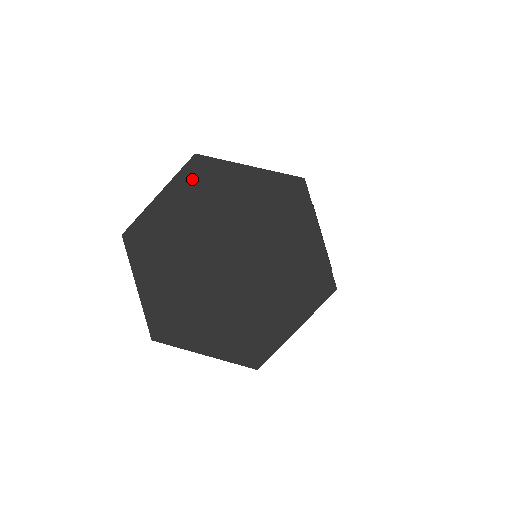
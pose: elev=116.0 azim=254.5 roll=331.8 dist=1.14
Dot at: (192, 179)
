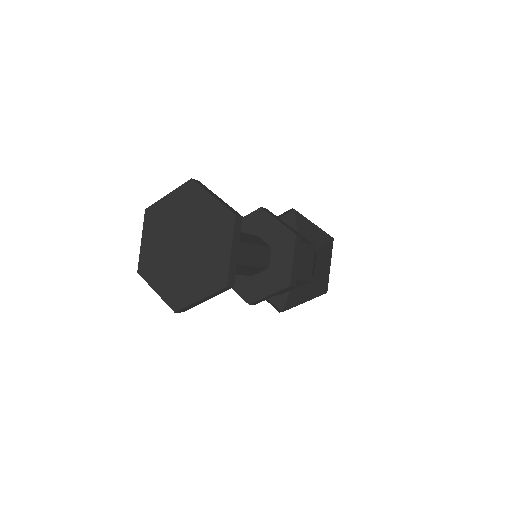
Dot at: (185, 192)
